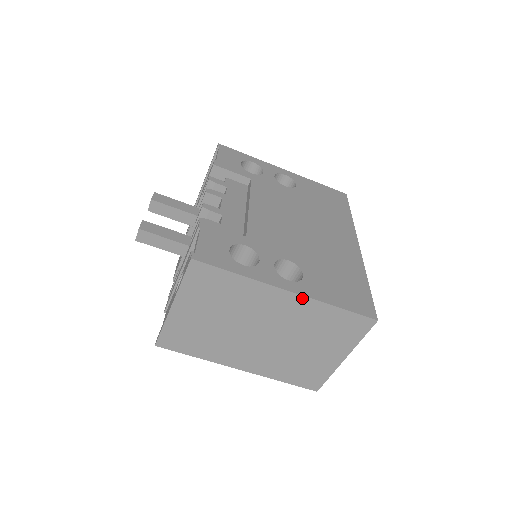
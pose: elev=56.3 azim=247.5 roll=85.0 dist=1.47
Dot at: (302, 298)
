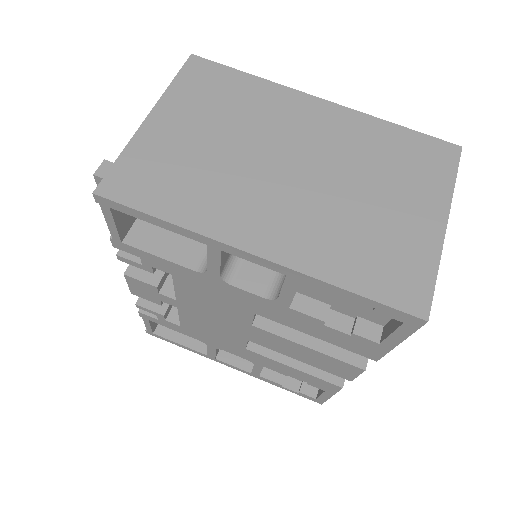
Dot at: (343, 110)
